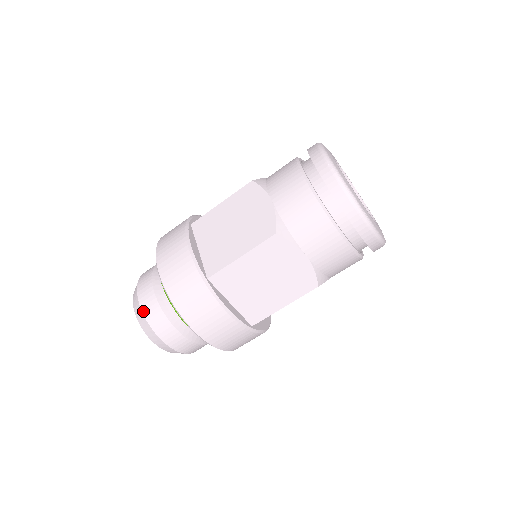
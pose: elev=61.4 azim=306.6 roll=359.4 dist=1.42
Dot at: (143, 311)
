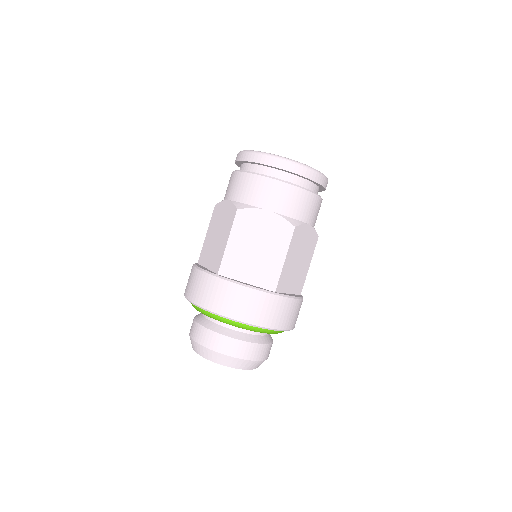
Dot at: (239, 357)
